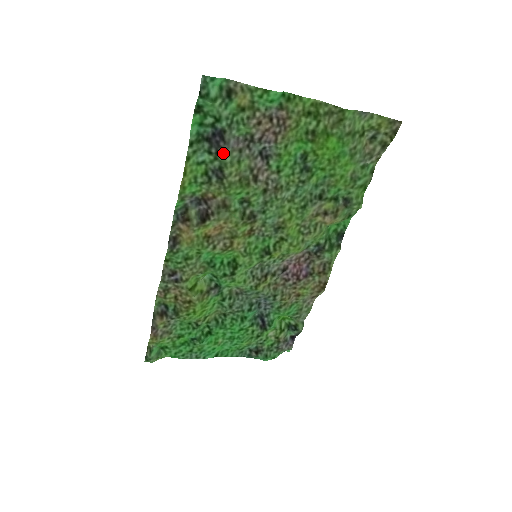
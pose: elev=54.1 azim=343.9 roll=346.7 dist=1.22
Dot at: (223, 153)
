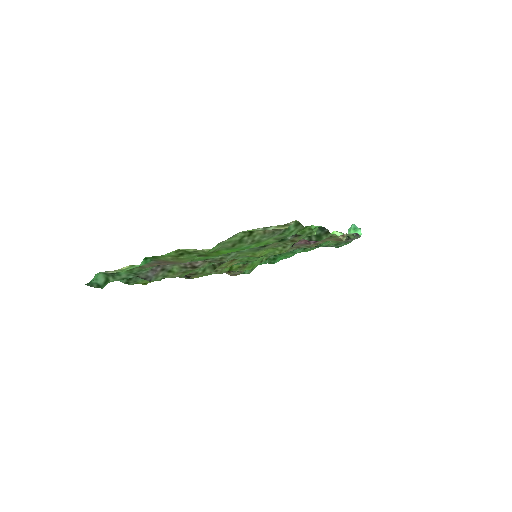
Dot at: occluded
